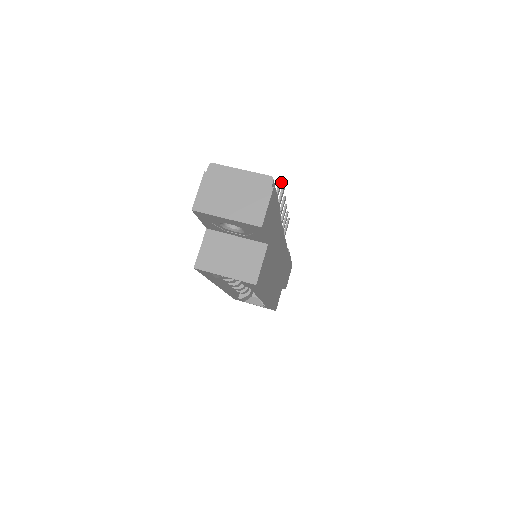
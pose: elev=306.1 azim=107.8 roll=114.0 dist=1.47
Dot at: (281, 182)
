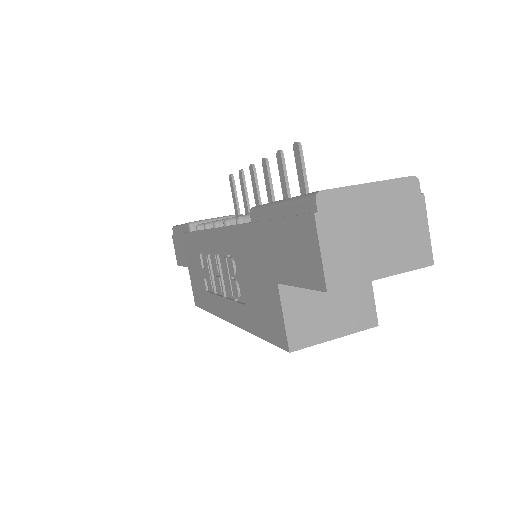
Dot at: (299, 150)
